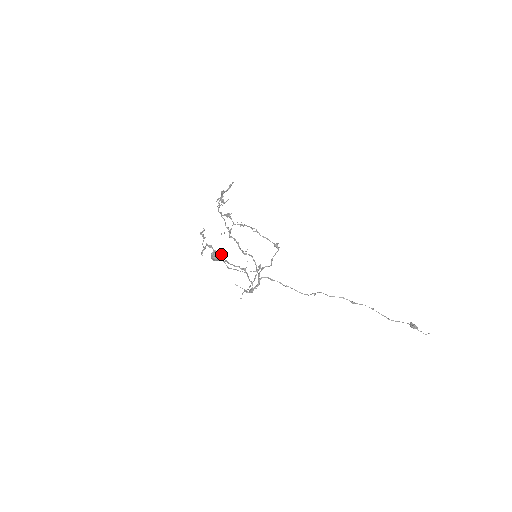
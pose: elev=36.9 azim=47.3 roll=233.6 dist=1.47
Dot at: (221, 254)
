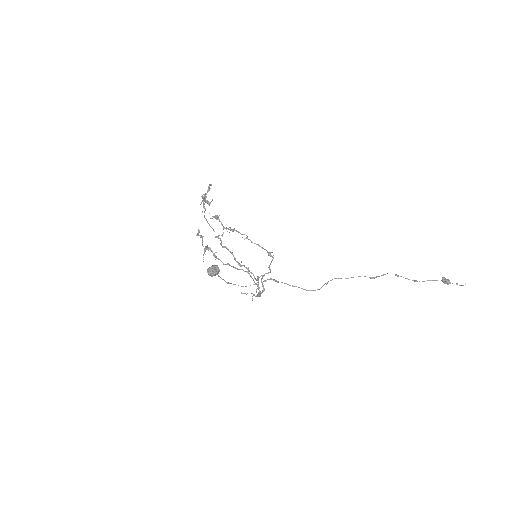
Dot at: (217, 268)
